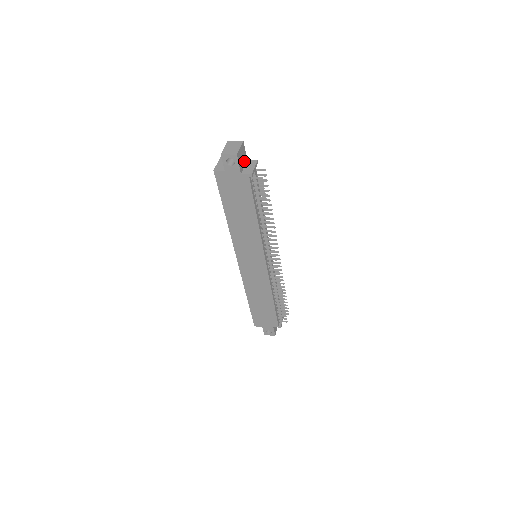
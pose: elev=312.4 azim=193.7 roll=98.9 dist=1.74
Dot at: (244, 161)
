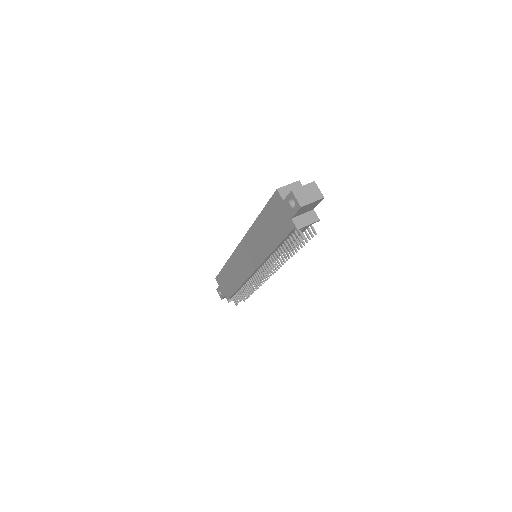
Dot at: (308, 210)
